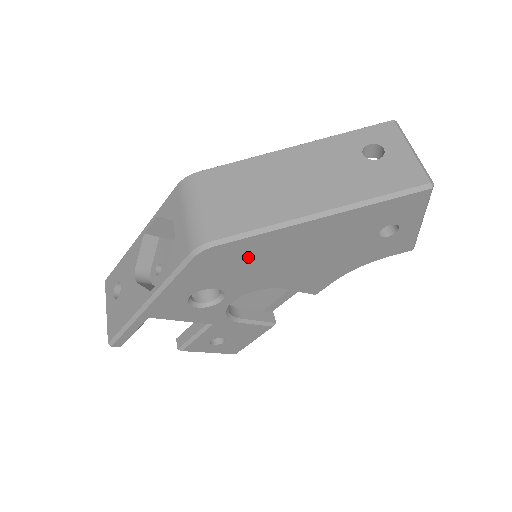
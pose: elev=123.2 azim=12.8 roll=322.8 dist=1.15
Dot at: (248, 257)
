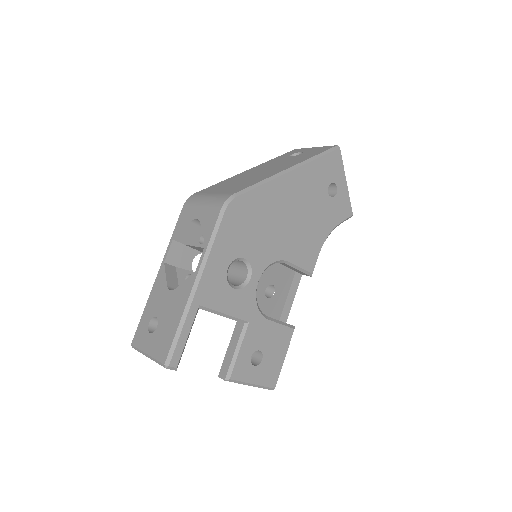
Dot at: (259, 214)
